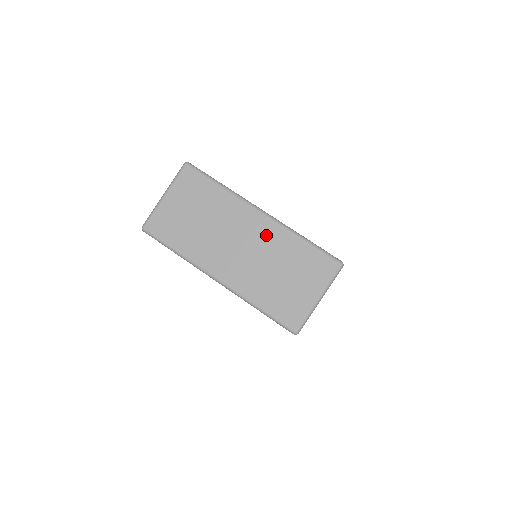
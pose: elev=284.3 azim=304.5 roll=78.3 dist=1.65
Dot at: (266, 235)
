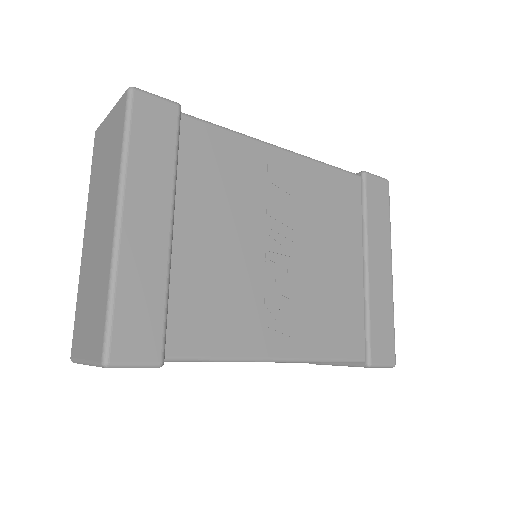
Dot at: (105, 246)
